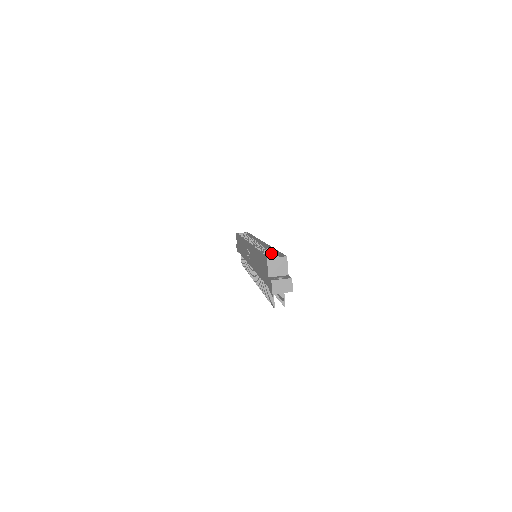
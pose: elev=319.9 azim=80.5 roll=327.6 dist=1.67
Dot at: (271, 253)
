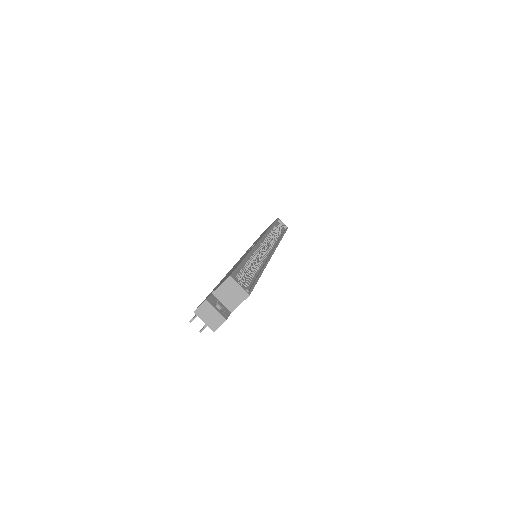
Dot at: (252, 273)
